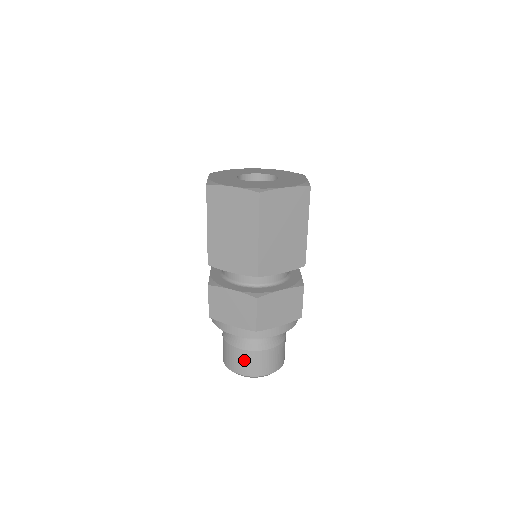
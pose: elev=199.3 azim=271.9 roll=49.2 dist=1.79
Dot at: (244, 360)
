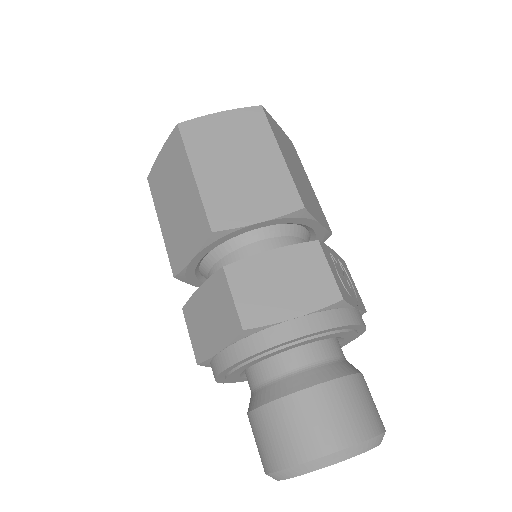
Dot at: (272, 429)
